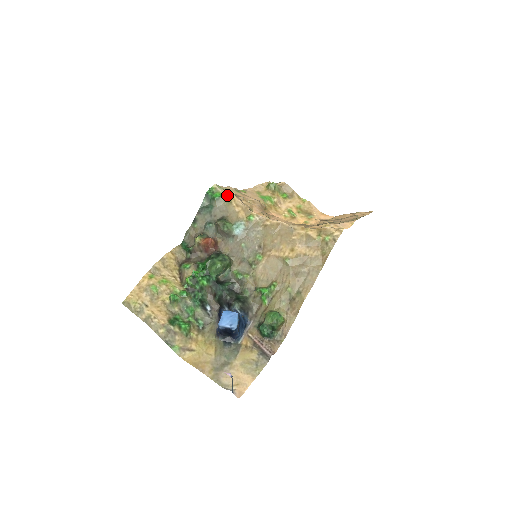
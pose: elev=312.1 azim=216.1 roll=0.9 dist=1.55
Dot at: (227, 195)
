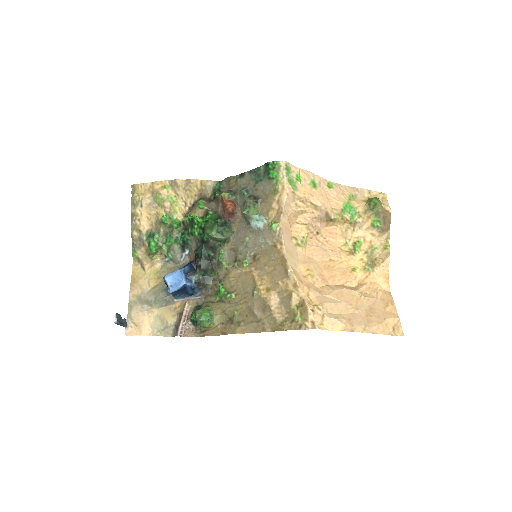
Dot at: (281, 183)
